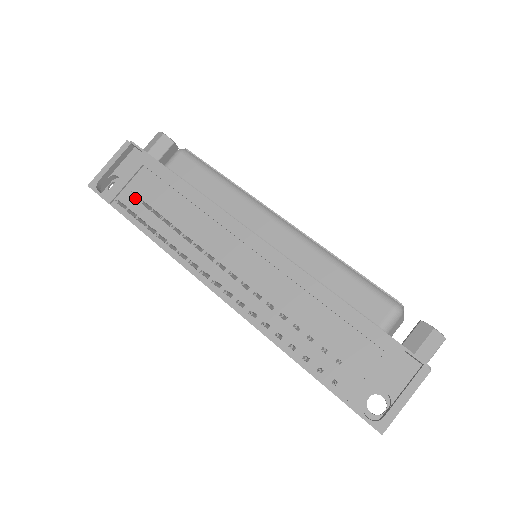
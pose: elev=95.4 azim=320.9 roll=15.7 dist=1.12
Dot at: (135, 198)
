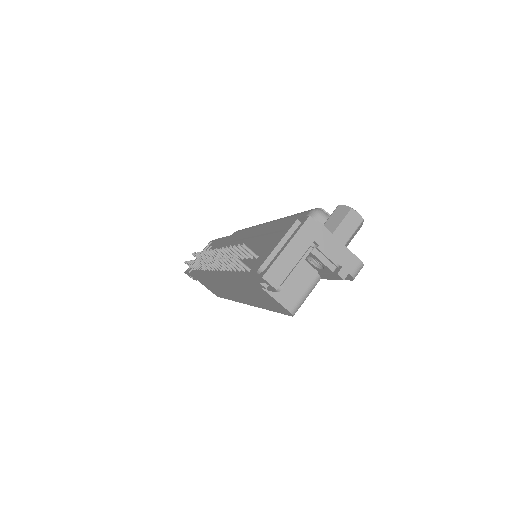
Dot at: occluded
